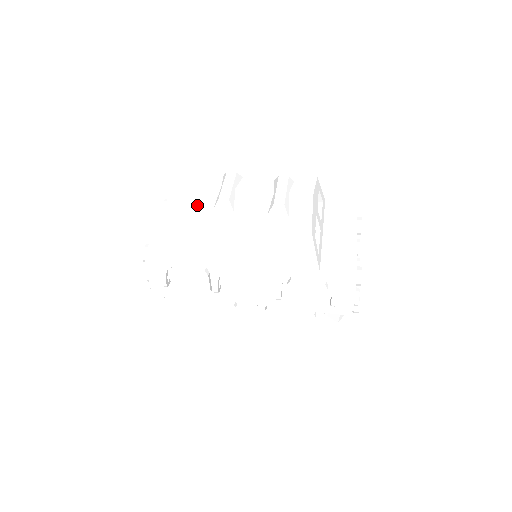
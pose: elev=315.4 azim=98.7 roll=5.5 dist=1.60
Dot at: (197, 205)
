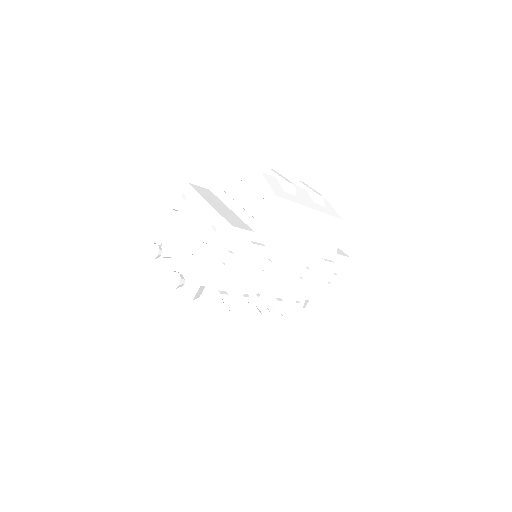
Dot at: (272, 185)
